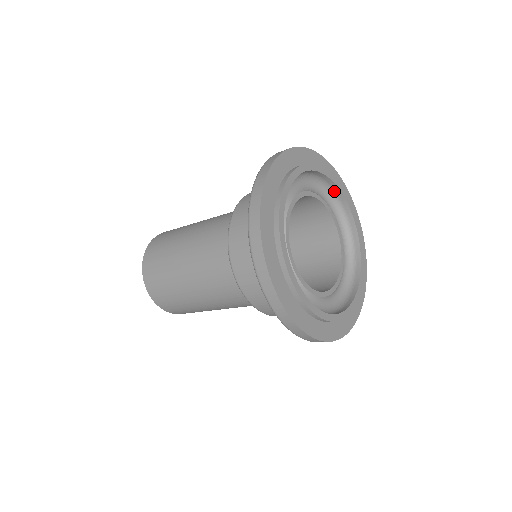
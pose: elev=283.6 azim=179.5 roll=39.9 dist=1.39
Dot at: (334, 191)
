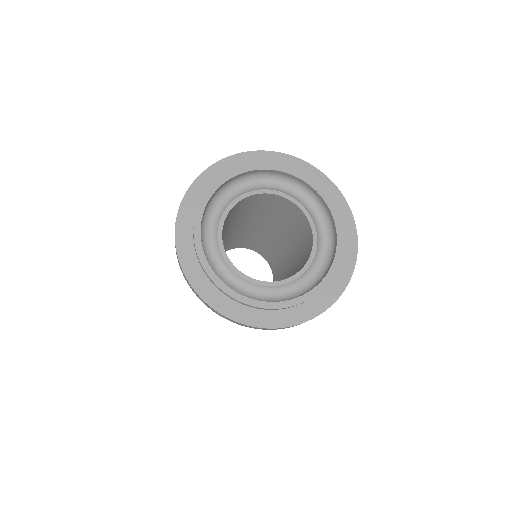
Dot at: (231, 181)
